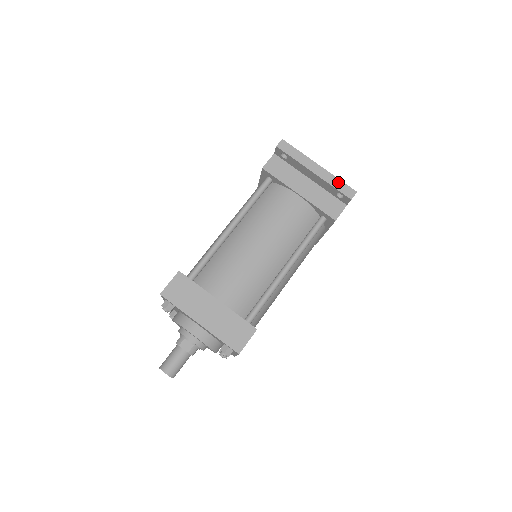
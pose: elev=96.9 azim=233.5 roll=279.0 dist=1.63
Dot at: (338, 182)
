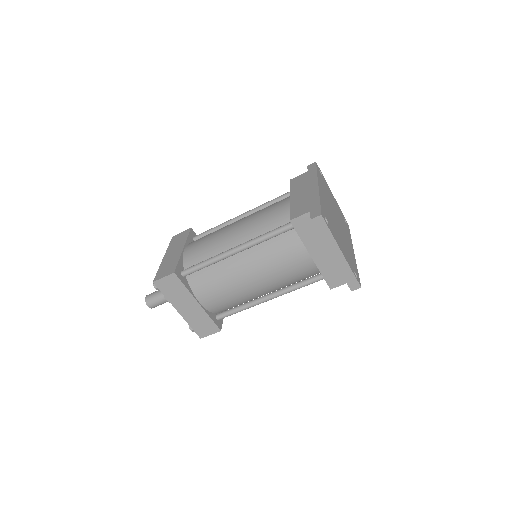
Dot at: (350, 274)
